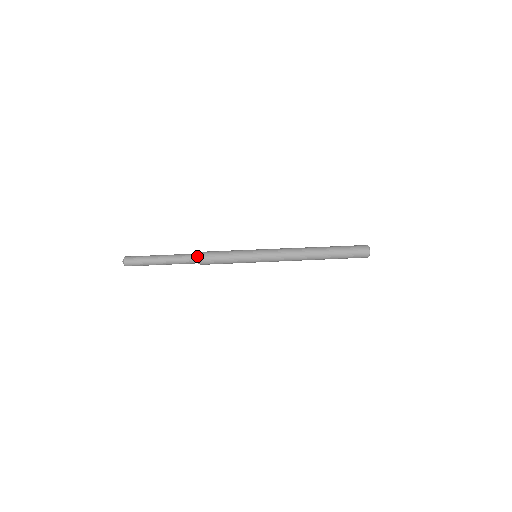
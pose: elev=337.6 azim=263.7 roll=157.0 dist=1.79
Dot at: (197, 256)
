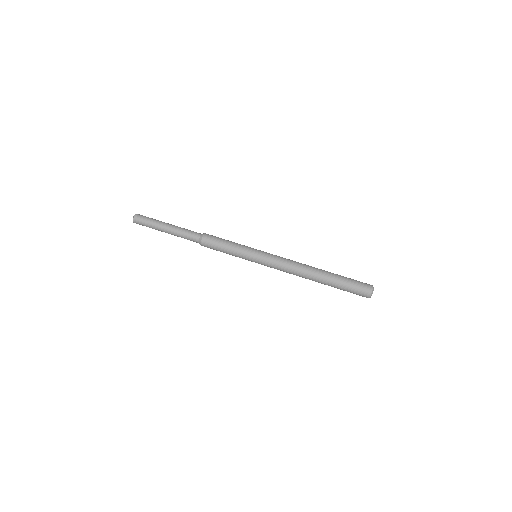
Dot at: (199, 237)
